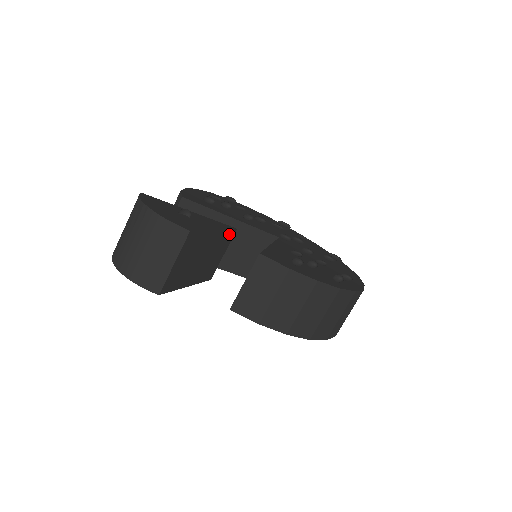
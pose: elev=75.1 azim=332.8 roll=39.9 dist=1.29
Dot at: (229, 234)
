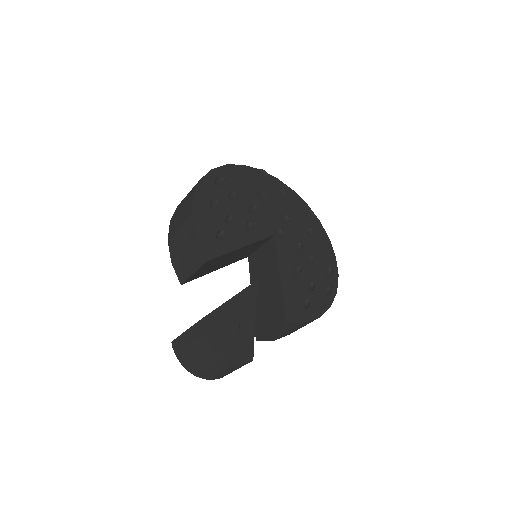
Dot at: occluded
